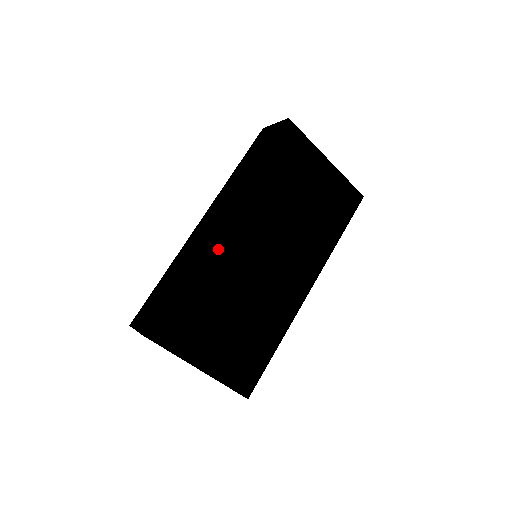
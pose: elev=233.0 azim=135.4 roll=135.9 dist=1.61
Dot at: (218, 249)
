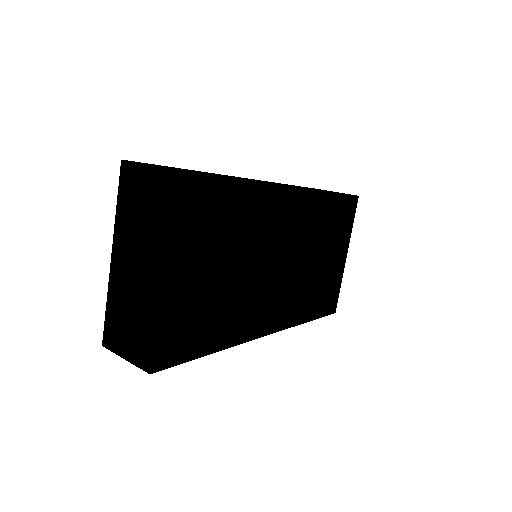
Dot at: (272, 201)
